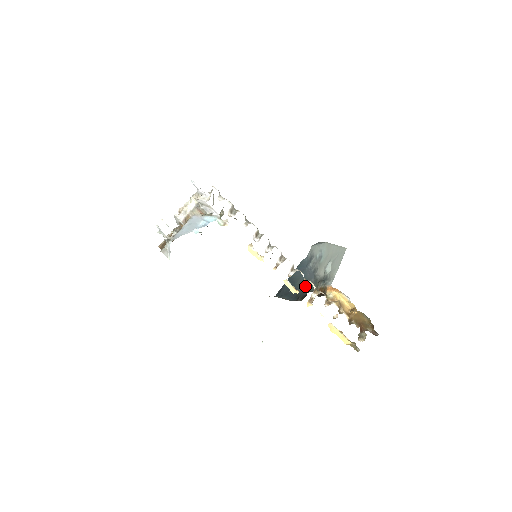
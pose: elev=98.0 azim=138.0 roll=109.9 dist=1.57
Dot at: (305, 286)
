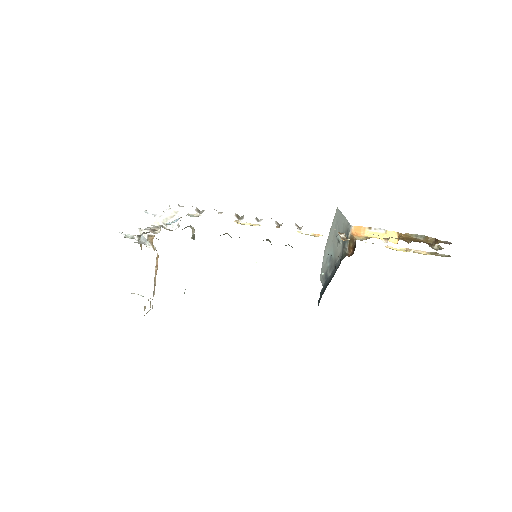
Dot at: occluded
